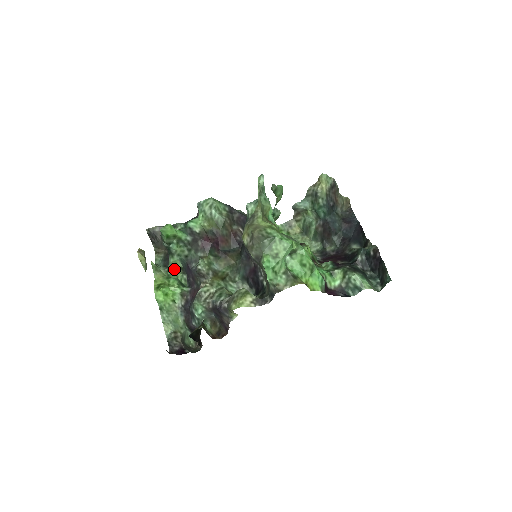
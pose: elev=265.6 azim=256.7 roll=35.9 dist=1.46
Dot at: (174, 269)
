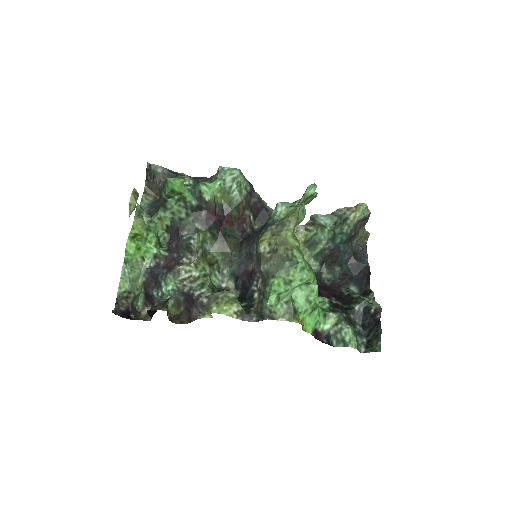
Dot at: (159, 223)
